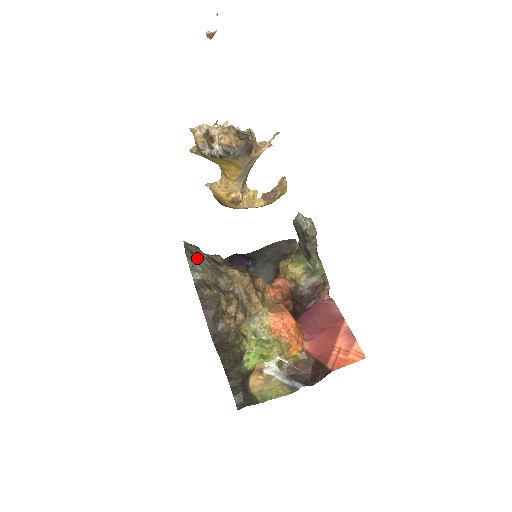
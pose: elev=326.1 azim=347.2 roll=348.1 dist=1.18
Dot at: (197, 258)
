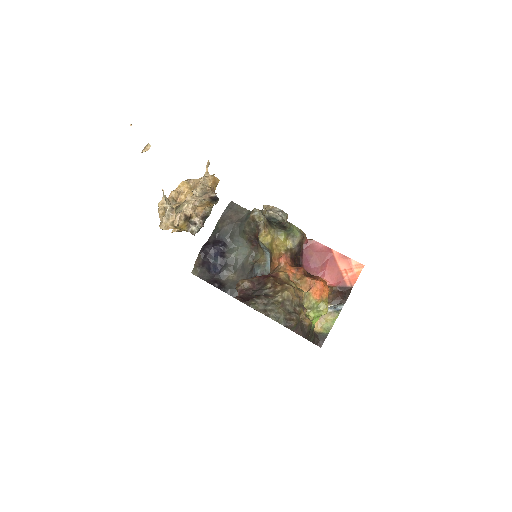
Dot at: (270, 310)
